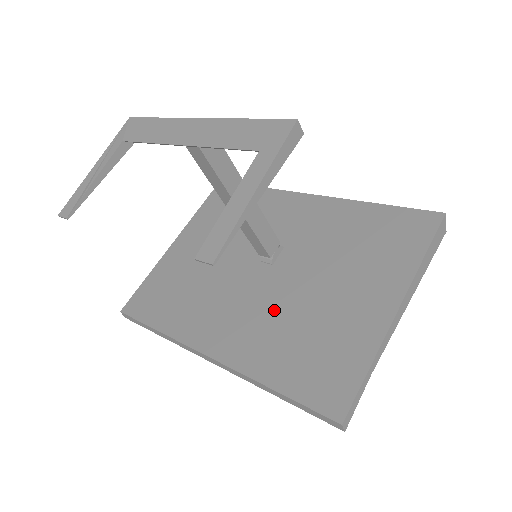
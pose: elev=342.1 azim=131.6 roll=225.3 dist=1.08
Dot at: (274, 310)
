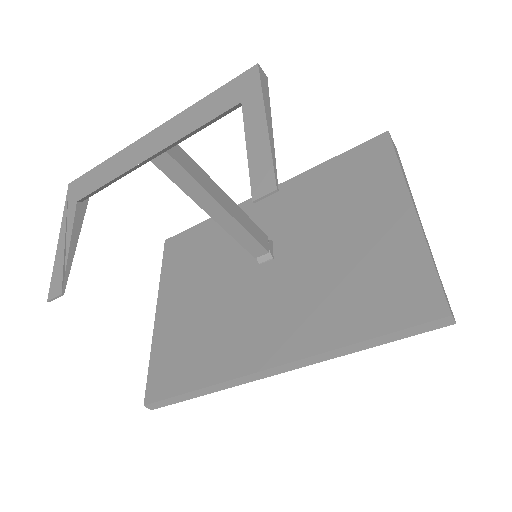
Dot at: (307, 287)
